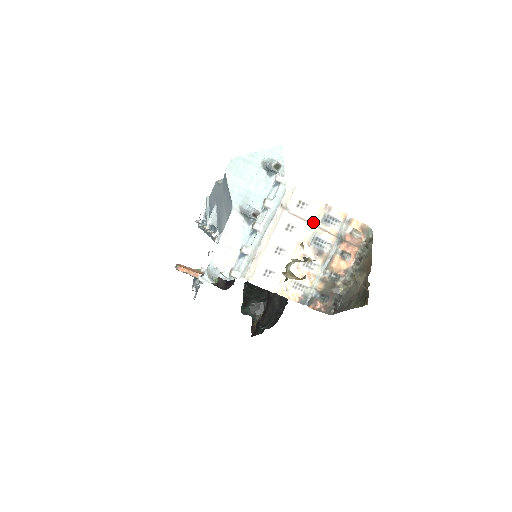
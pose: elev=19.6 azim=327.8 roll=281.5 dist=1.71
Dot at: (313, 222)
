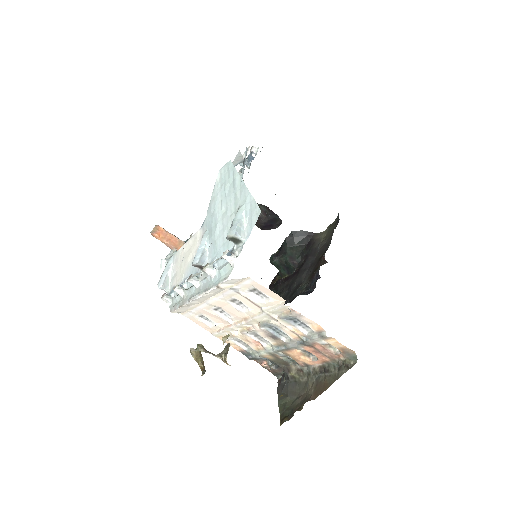
Dot at: (270, 313)
